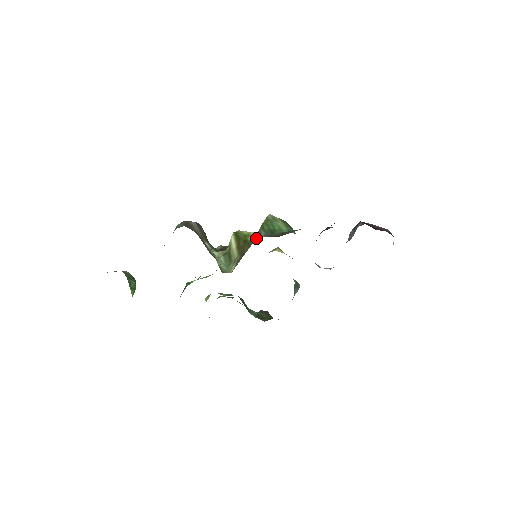
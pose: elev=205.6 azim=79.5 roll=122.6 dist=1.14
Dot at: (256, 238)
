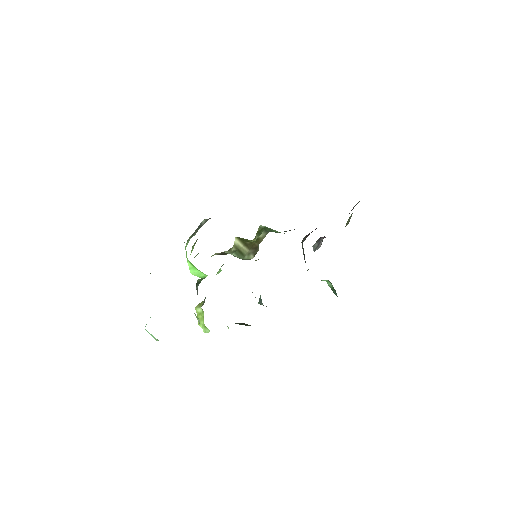
Dot at: (266, 234)
